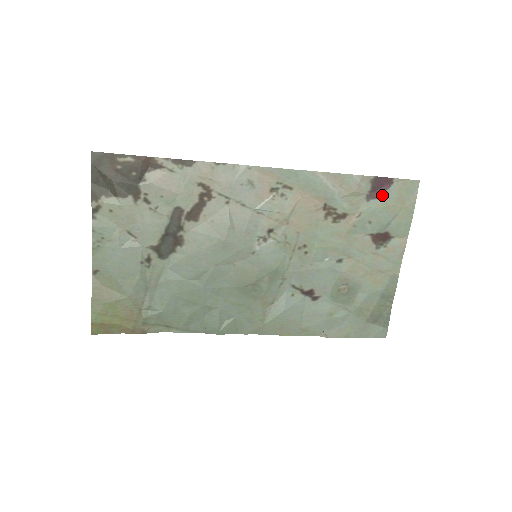
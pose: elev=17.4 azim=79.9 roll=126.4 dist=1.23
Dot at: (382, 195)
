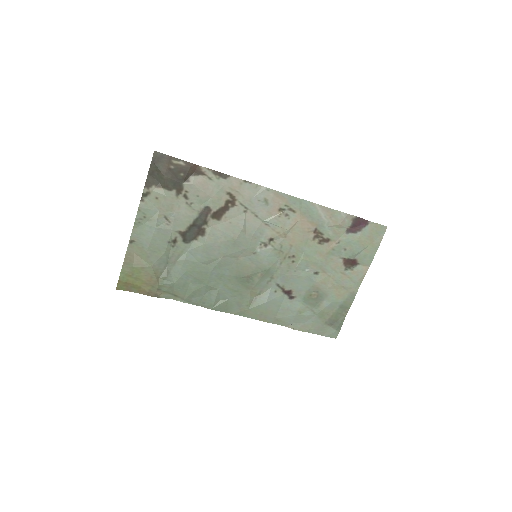
Dot at: (358, 231)
